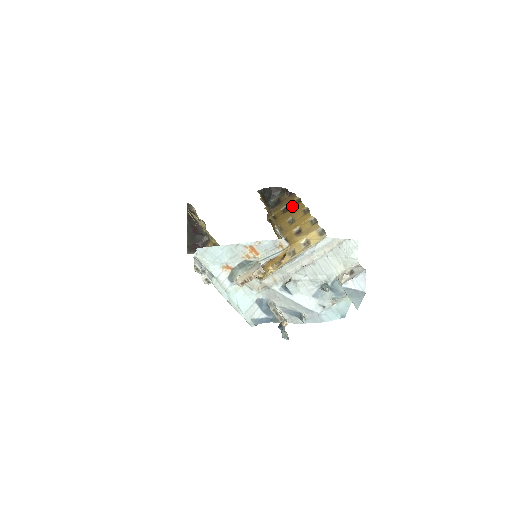
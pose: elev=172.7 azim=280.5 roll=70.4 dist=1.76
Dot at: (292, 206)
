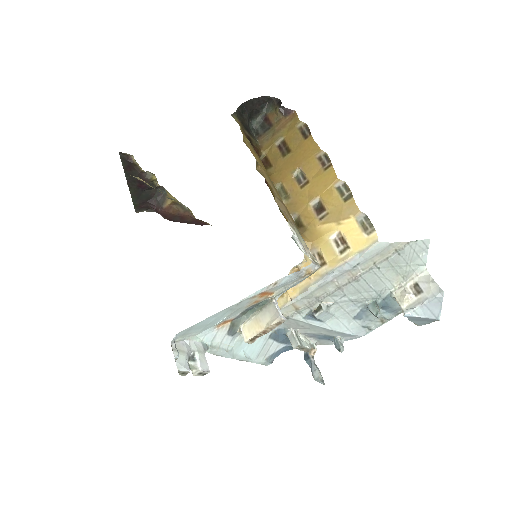
Dot at: (295, 142)
